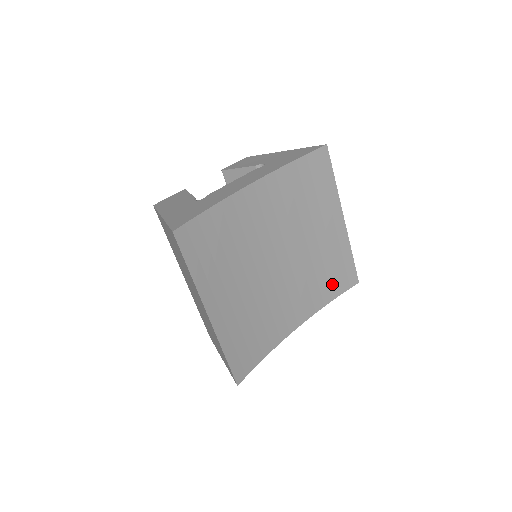
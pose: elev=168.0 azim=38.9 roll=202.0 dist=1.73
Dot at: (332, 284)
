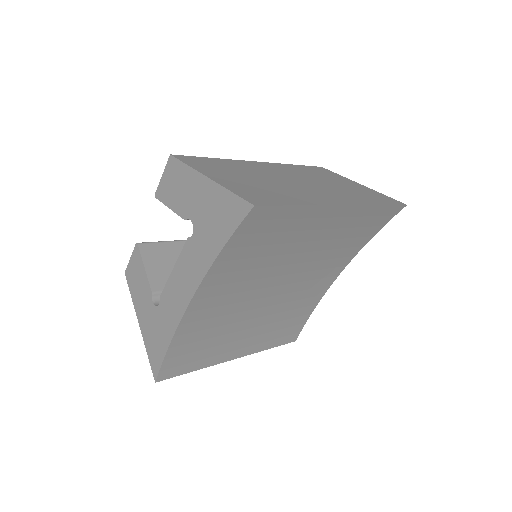
Dot at: (364, 233)
